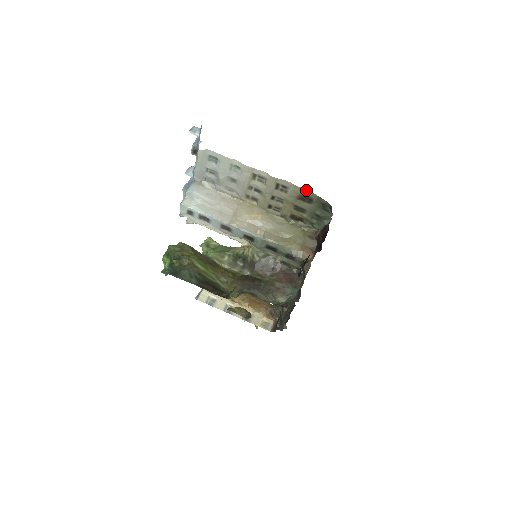
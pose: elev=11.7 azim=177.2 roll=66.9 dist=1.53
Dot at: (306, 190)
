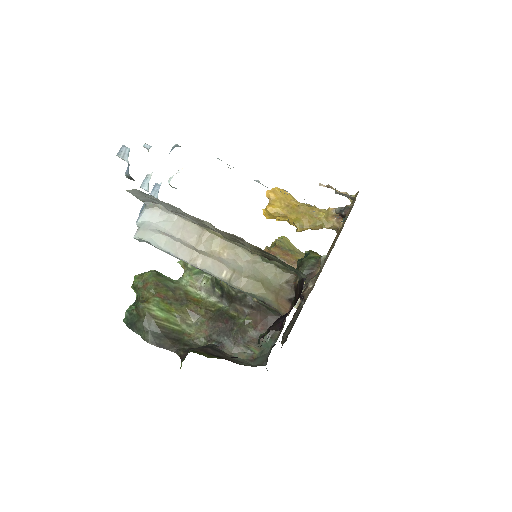
Dot at: occluded
